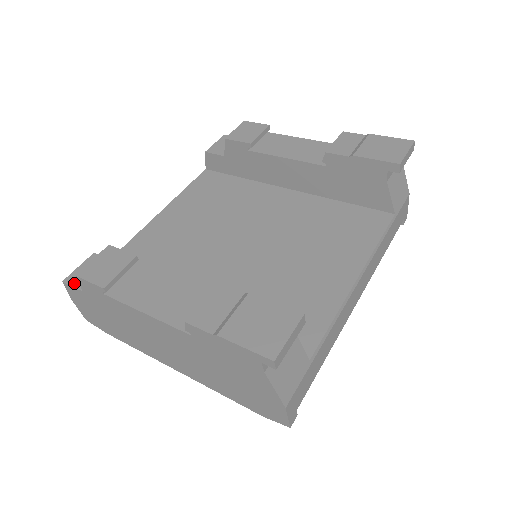
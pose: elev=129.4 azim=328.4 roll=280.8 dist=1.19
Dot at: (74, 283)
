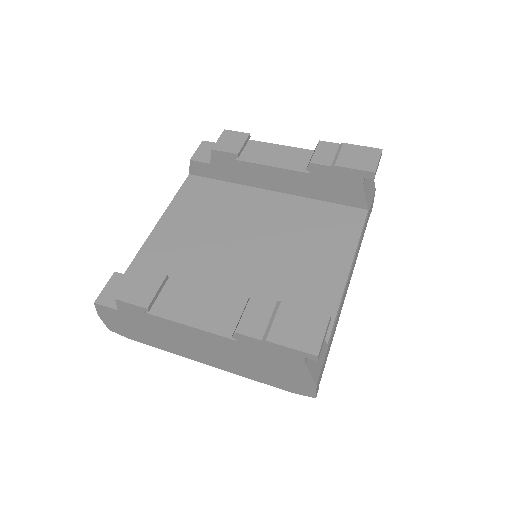
Dot at: (106, 303)
